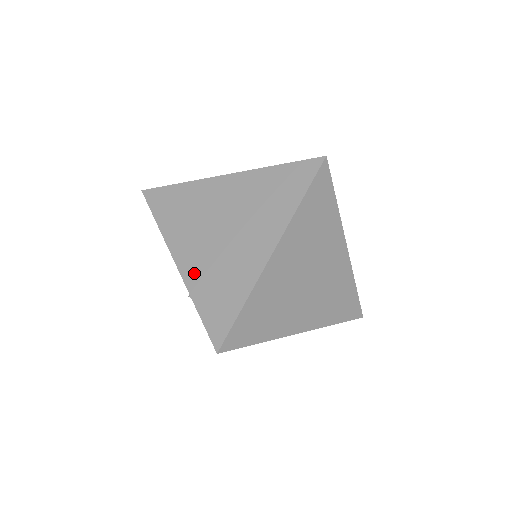
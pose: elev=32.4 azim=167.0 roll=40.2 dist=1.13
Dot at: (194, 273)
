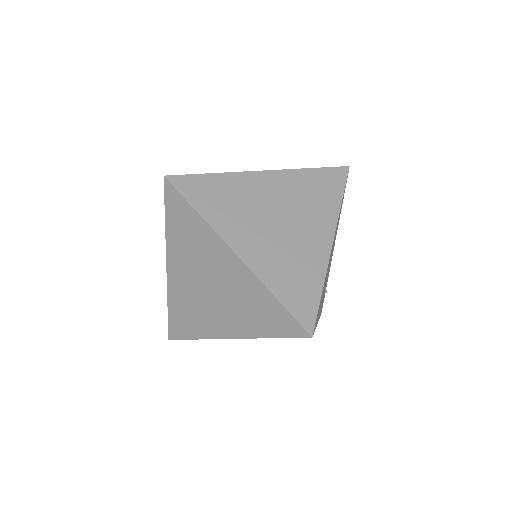
Dot at: occluded
